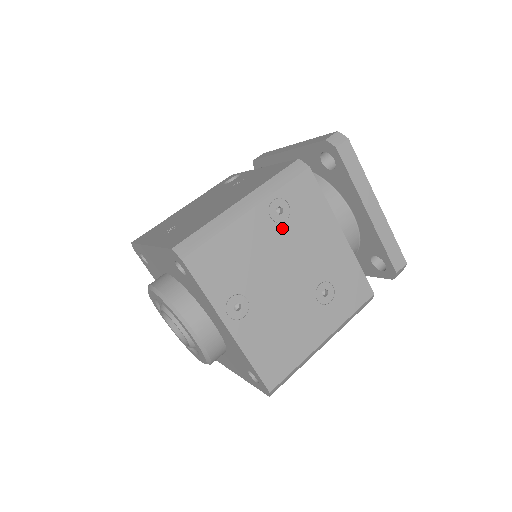
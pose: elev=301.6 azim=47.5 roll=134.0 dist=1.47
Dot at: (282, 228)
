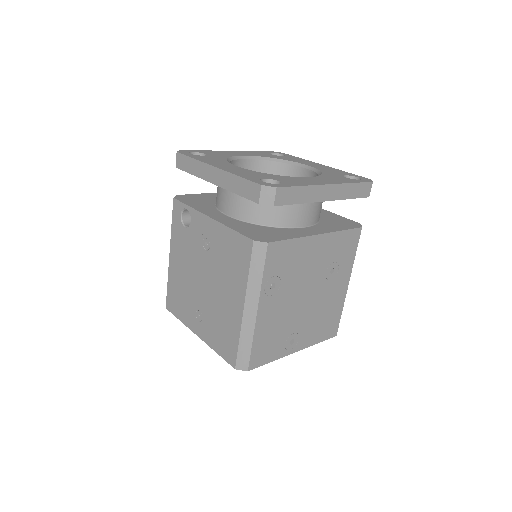
Dot at: (282, 289)
